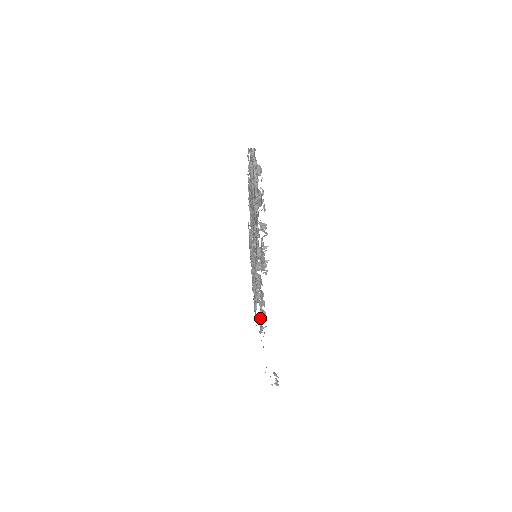
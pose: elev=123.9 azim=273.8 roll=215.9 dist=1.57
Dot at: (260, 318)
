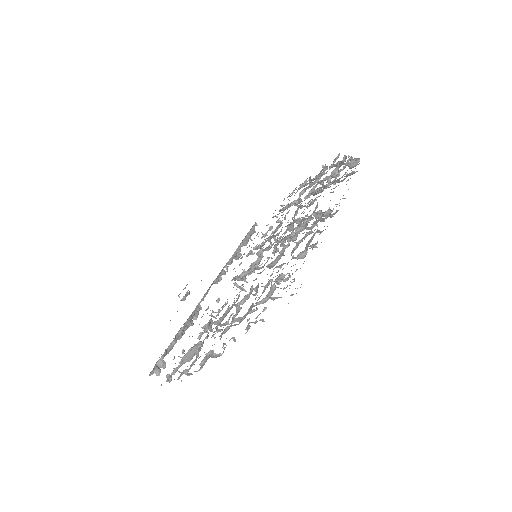
Dot at: occluded
